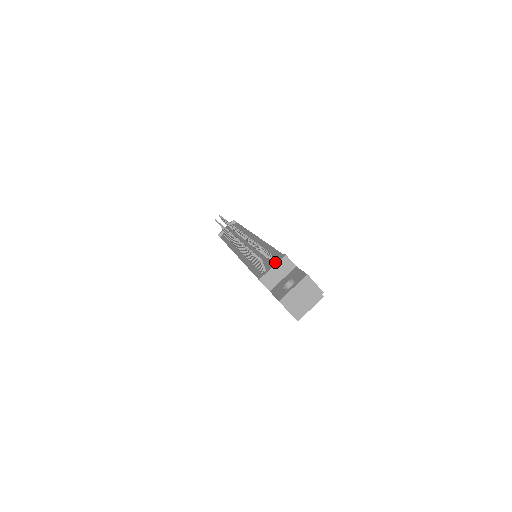
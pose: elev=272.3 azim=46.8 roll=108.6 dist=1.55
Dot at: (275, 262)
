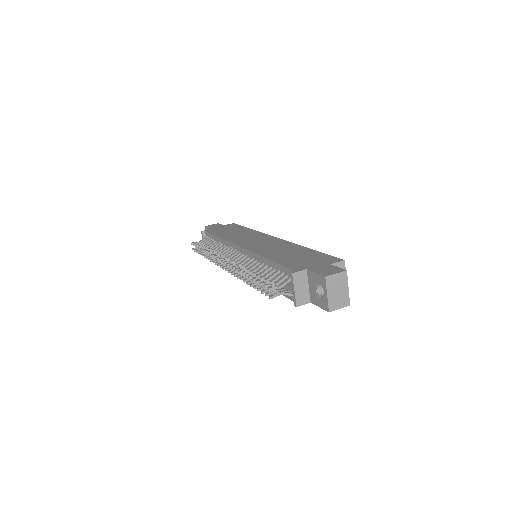
Dot at: (291, 284)
